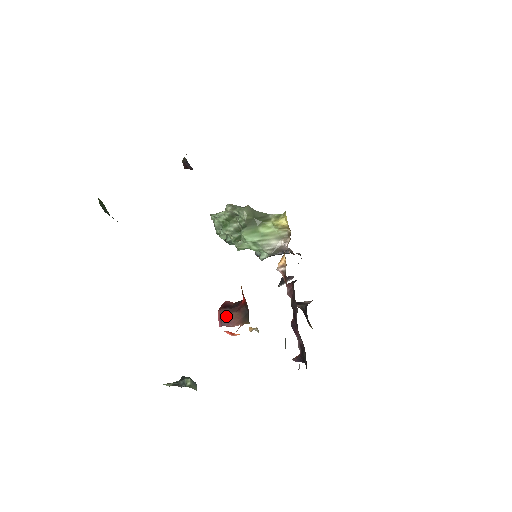
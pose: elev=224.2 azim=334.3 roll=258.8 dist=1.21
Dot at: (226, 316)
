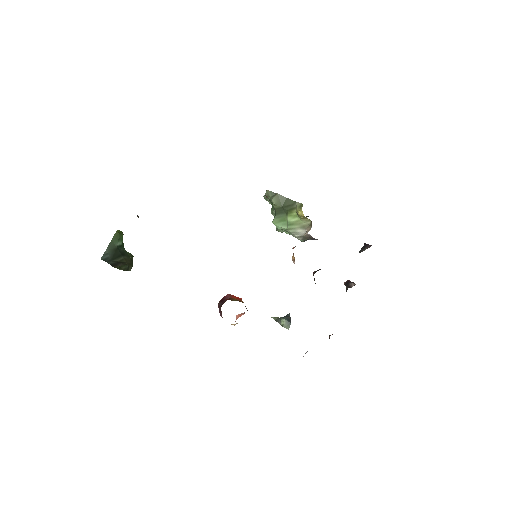
Dot at: (219, 309)
